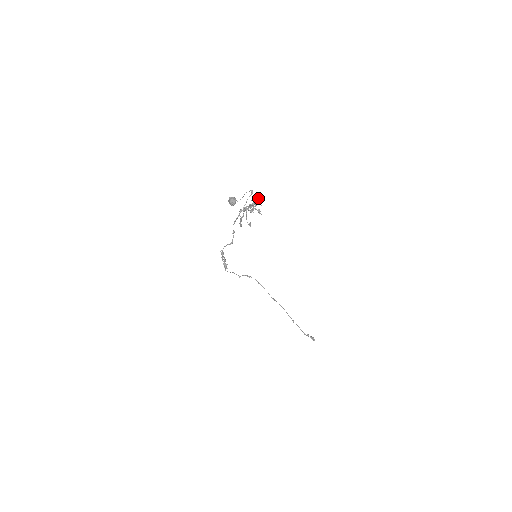
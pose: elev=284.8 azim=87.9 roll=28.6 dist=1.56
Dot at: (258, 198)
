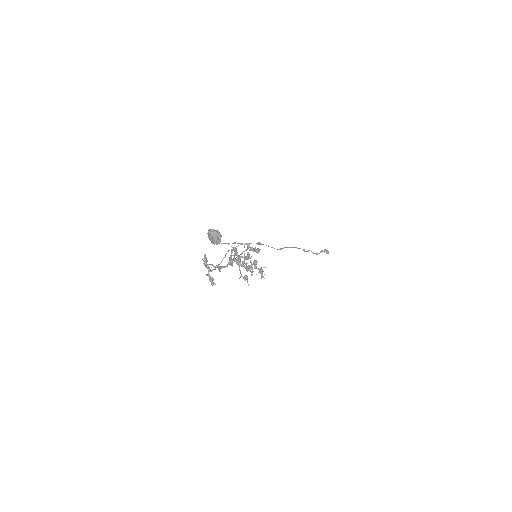
Dot at: (259, 249)
